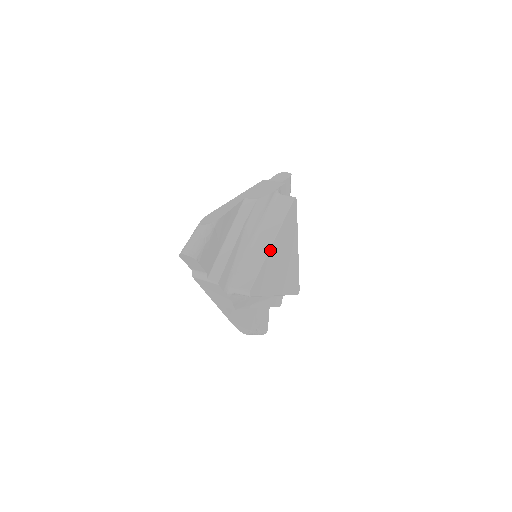
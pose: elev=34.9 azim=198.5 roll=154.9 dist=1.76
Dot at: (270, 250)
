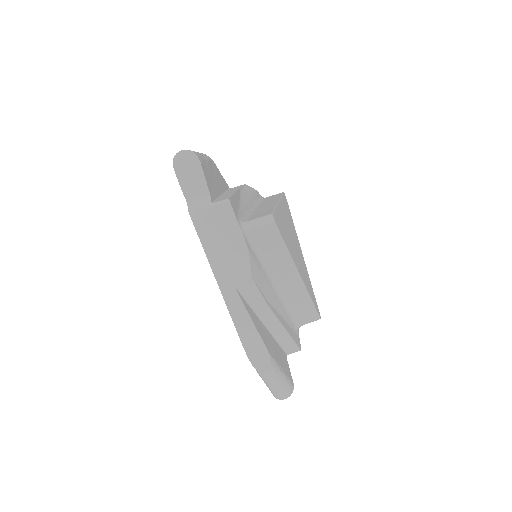
Dot at: (278, 205)
